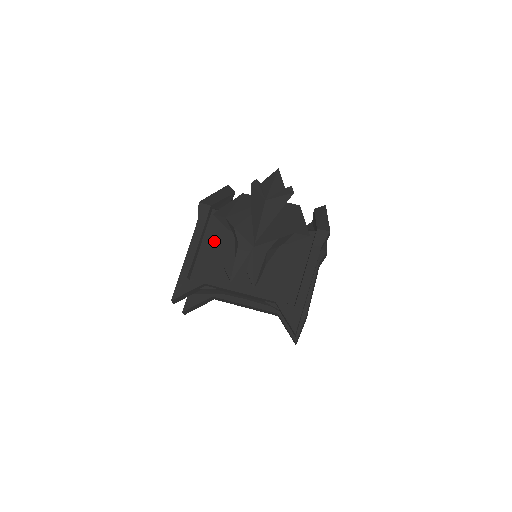
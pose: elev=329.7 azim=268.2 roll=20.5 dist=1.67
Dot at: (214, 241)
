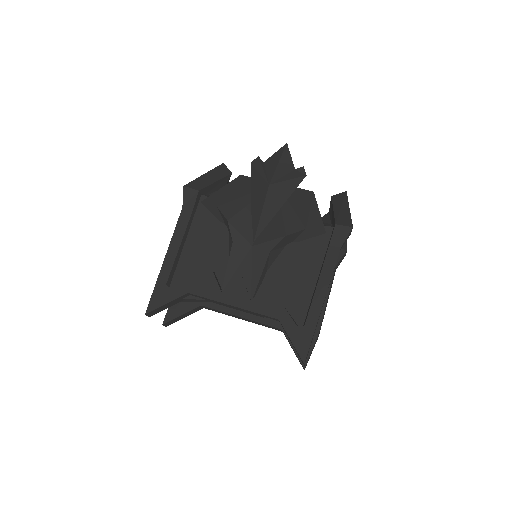
Dot at: (202, 237)
